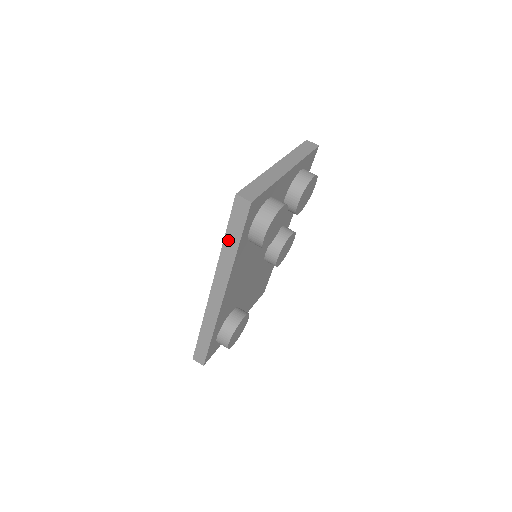
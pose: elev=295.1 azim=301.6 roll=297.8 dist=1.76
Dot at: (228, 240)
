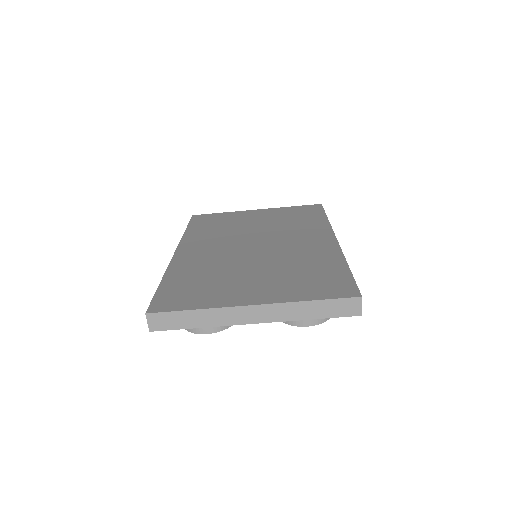
Dot at: occluded
